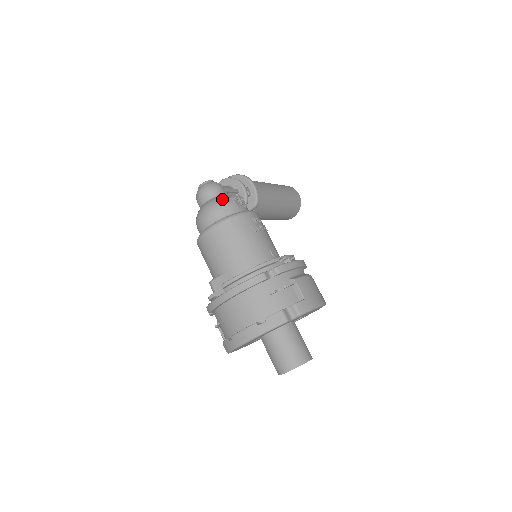
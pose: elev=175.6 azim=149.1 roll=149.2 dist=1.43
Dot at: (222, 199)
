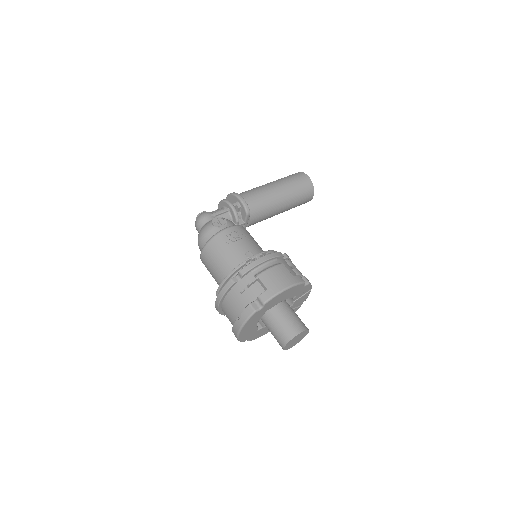
Dot at: (205, 227)
